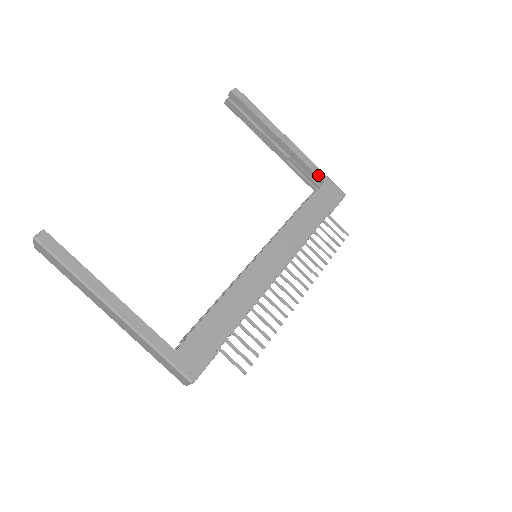
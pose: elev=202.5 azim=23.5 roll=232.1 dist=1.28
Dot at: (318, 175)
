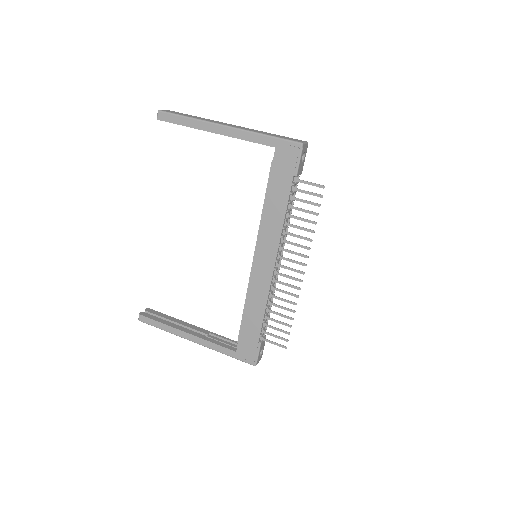
Dot at: (266, 144)
